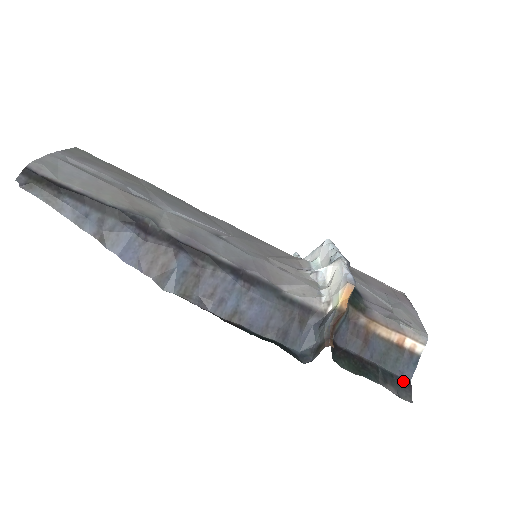
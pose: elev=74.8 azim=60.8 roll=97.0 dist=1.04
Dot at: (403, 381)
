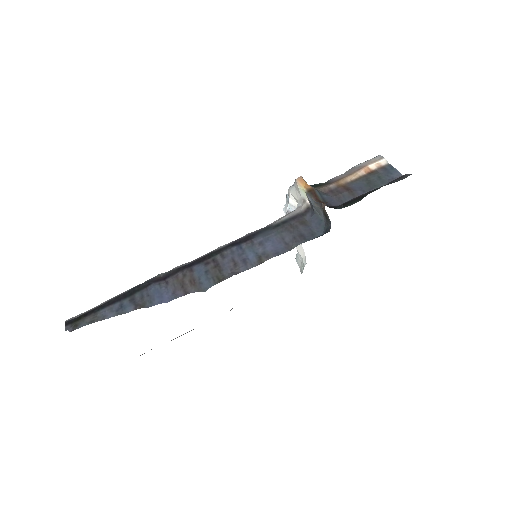
Dot at: (397, 179)
